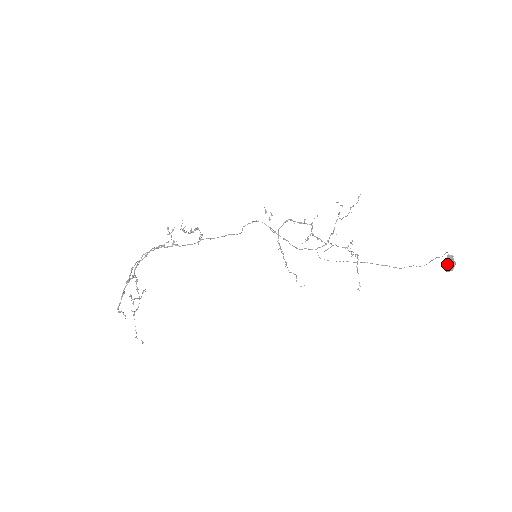
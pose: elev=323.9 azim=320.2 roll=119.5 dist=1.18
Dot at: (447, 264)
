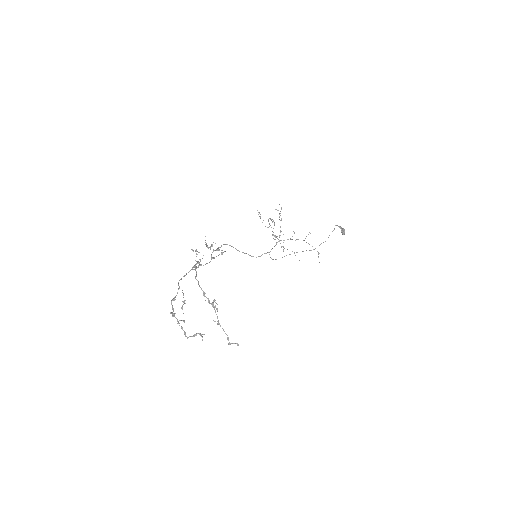
Dot at: (341, 231)
